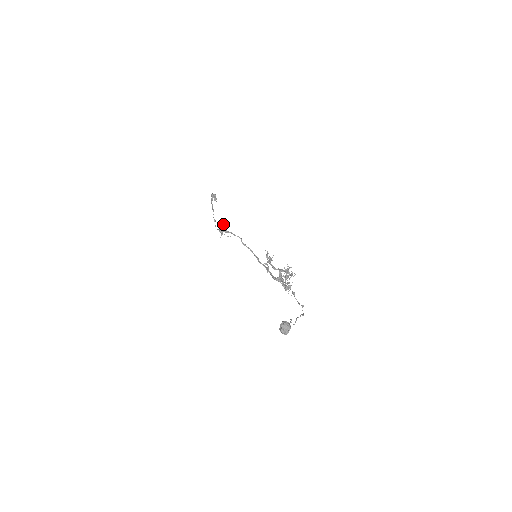
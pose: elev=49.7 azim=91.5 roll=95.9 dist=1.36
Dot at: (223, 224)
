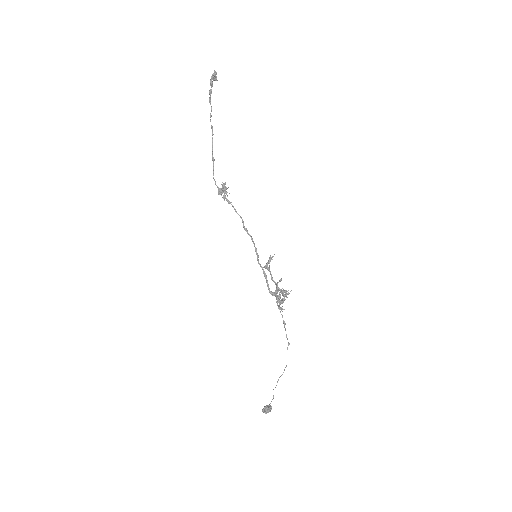
Dot at: (223, 188)
